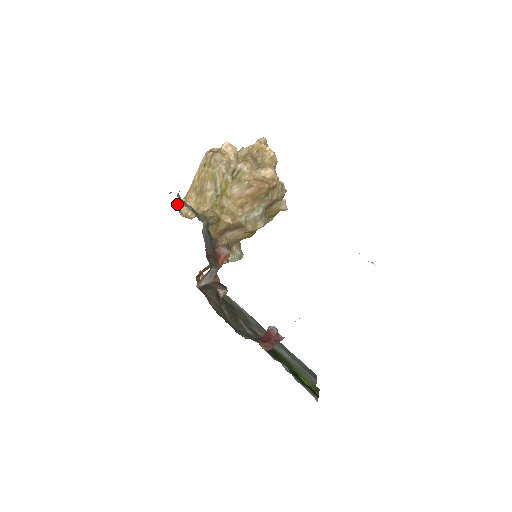
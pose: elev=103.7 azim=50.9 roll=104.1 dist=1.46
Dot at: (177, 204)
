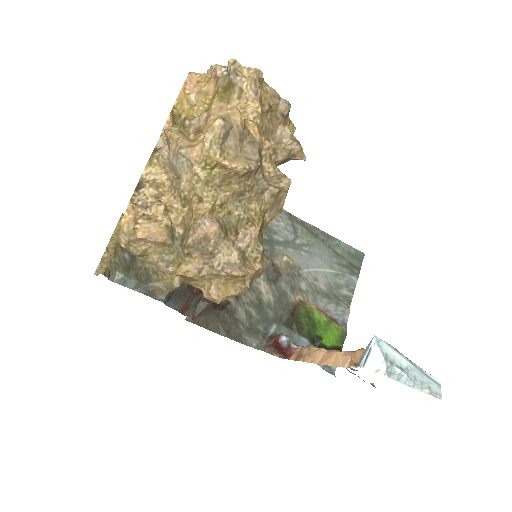
Dot at: (117, 225)
